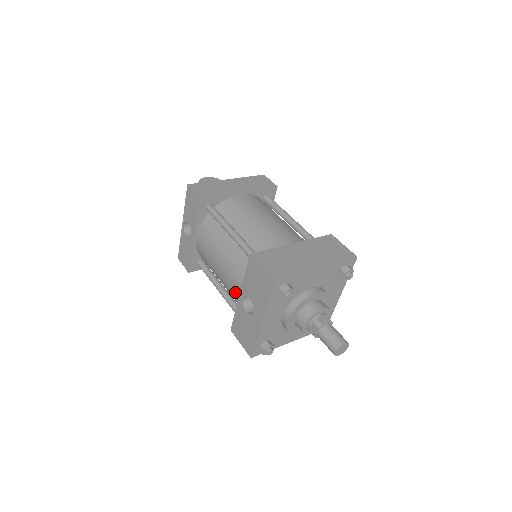
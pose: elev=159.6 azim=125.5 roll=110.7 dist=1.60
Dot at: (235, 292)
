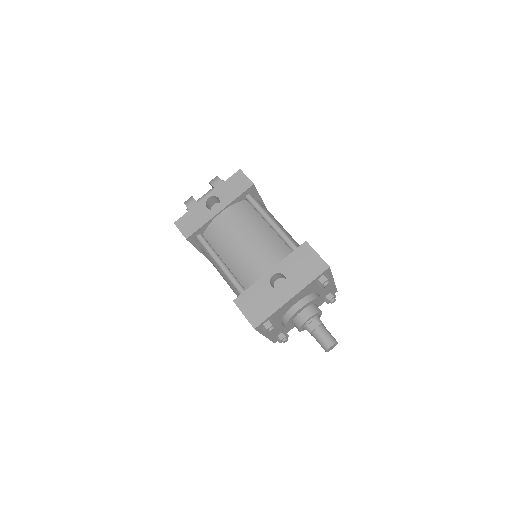
Dot at: (259, 268)
